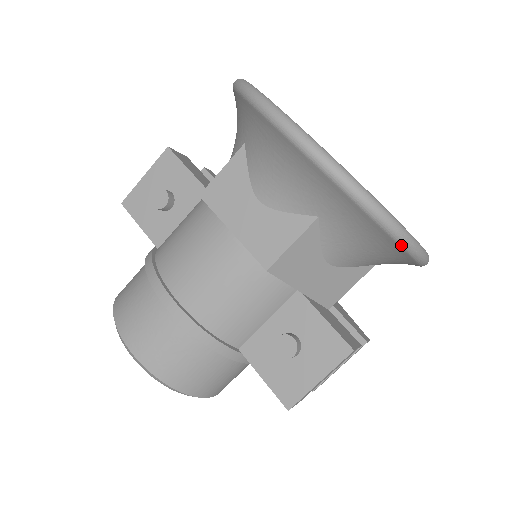
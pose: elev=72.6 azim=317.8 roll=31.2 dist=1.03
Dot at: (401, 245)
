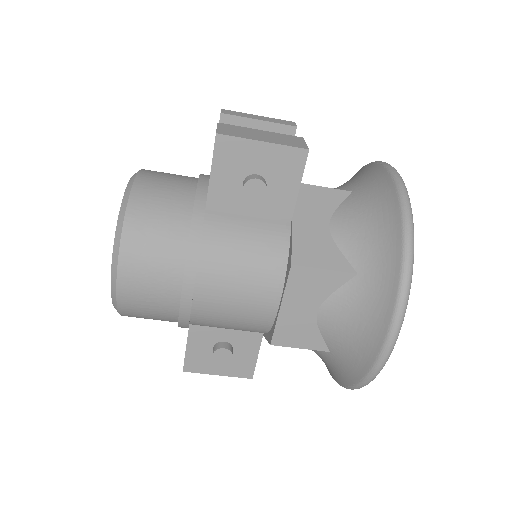
Dot at: (338, 383)
